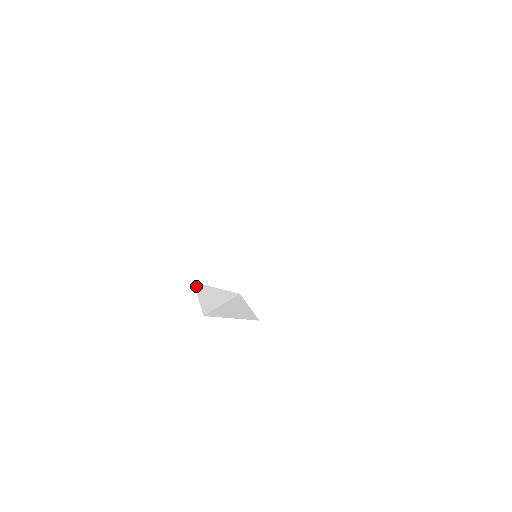
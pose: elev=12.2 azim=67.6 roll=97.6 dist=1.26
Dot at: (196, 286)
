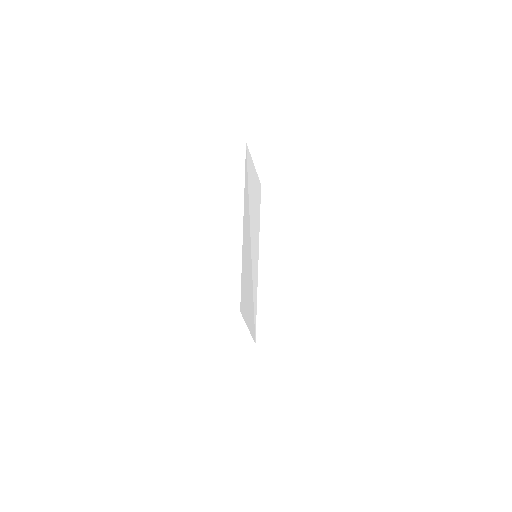
Dot at: (255, 340)
